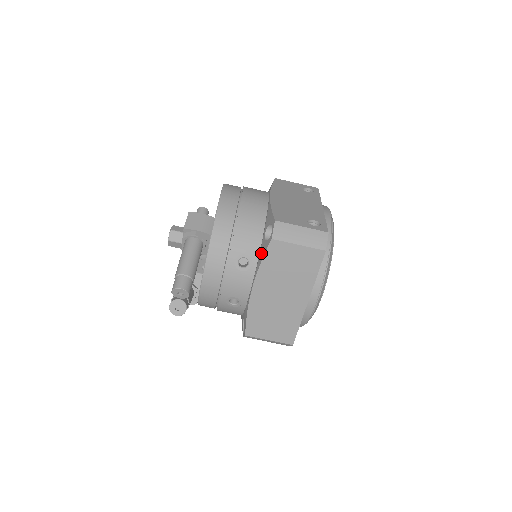
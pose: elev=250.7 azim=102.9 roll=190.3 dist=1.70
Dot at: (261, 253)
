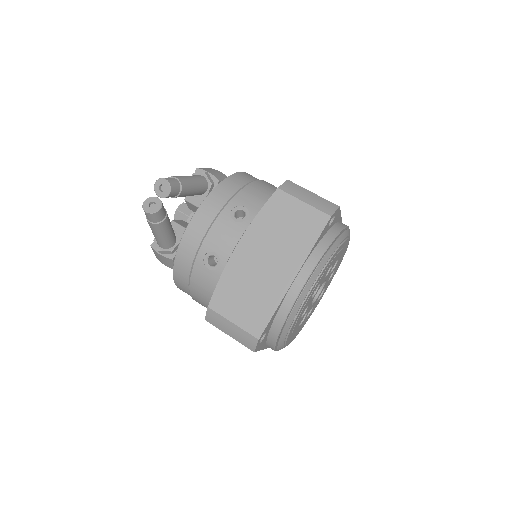
Dot at: occluded
